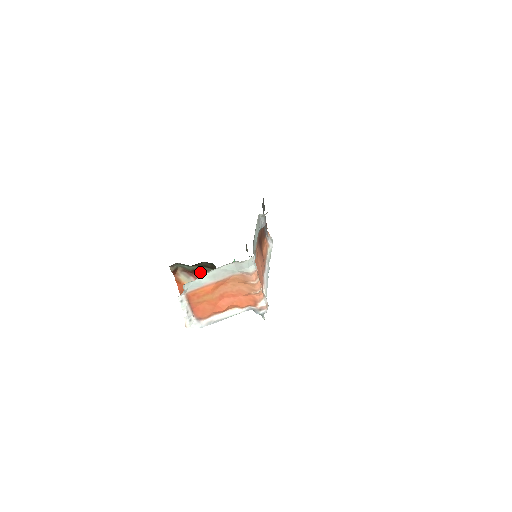
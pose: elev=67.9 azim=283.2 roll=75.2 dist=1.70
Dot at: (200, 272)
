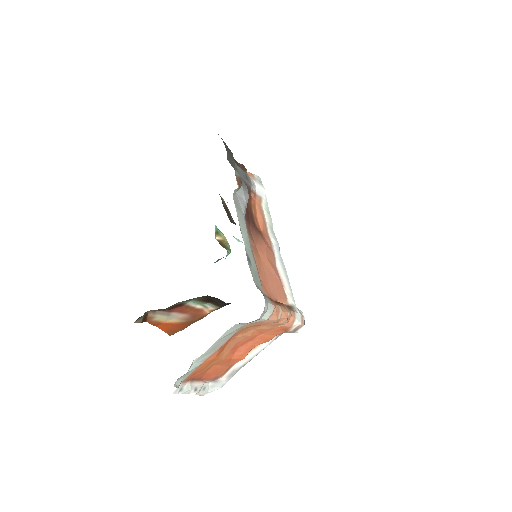
Dot at: (181, 304)
